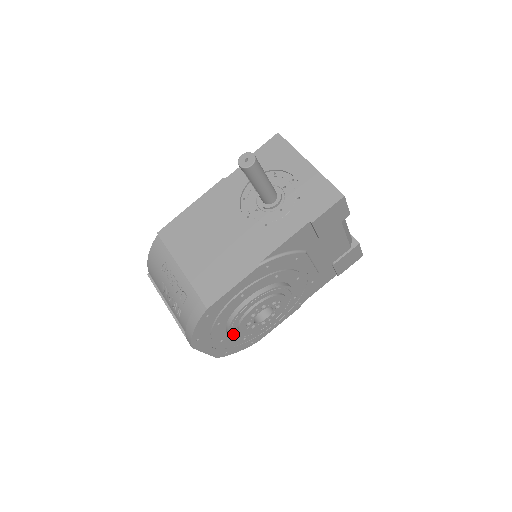
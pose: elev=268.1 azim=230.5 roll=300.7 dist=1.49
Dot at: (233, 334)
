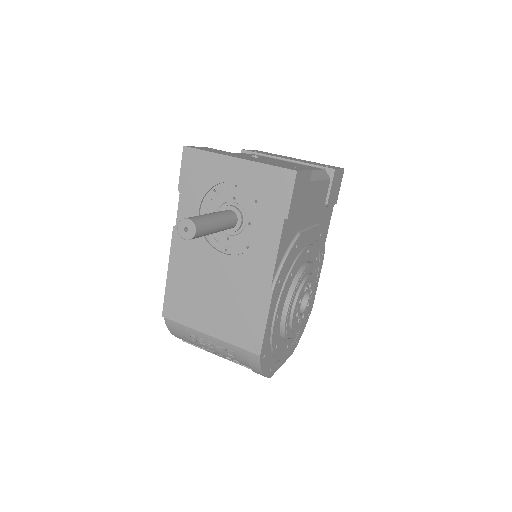
Dot at: (292, 337)
